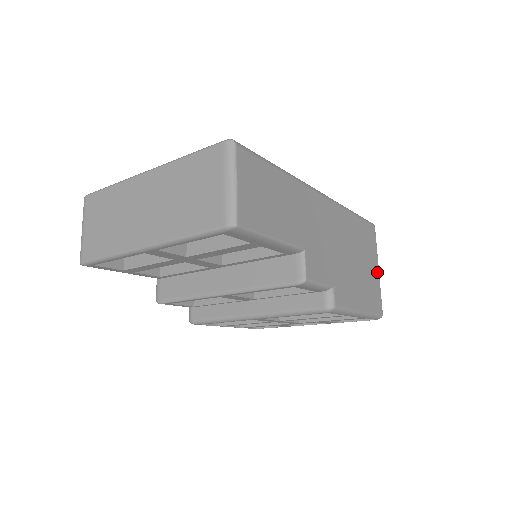
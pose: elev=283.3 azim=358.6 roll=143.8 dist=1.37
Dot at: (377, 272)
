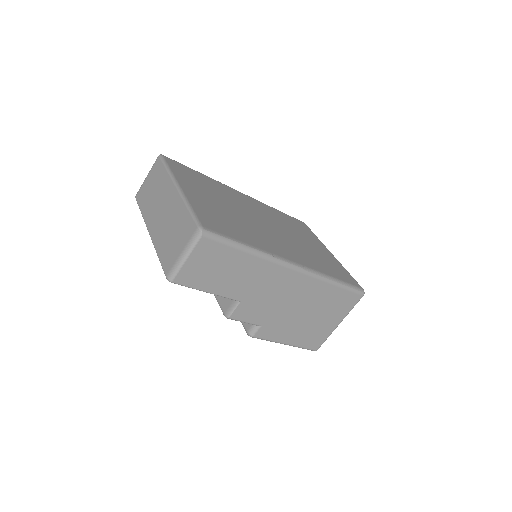
Dot at: (335, 325)
